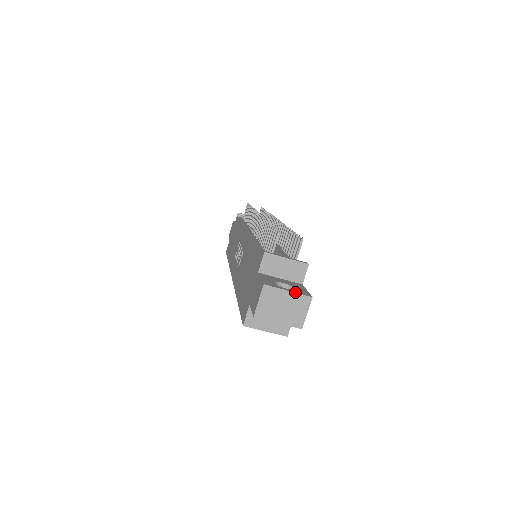
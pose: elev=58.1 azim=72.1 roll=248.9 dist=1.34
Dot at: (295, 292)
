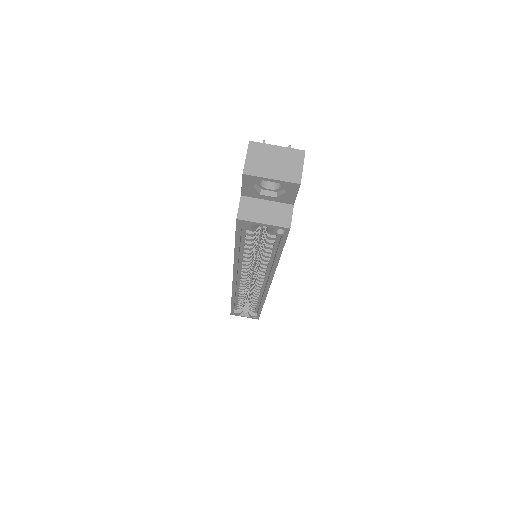
Dot at: (285, 147)
